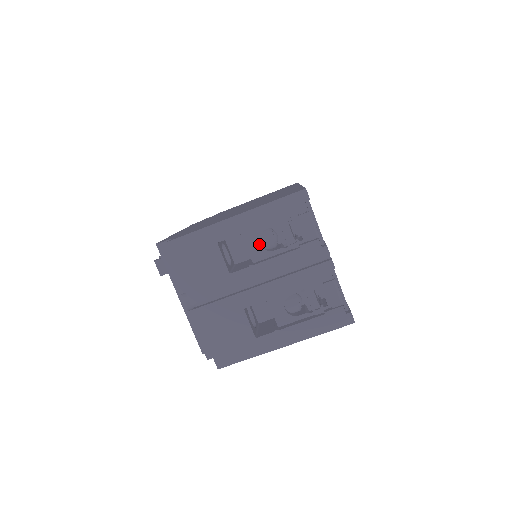
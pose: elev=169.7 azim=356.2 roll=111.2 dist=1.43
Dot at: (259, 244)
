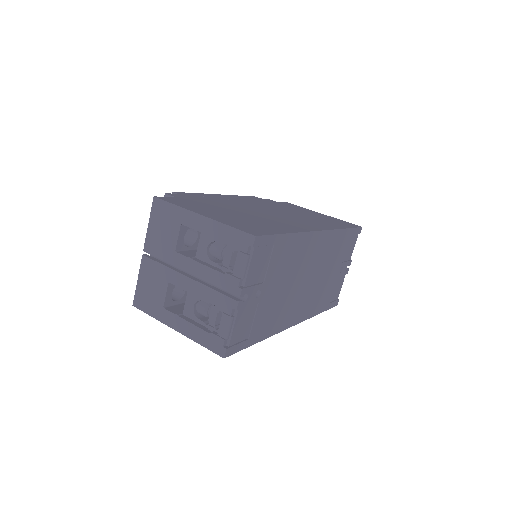
Dot at: (207, 248)
